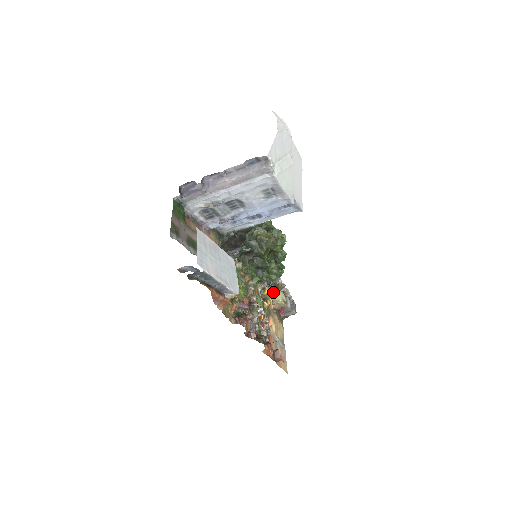
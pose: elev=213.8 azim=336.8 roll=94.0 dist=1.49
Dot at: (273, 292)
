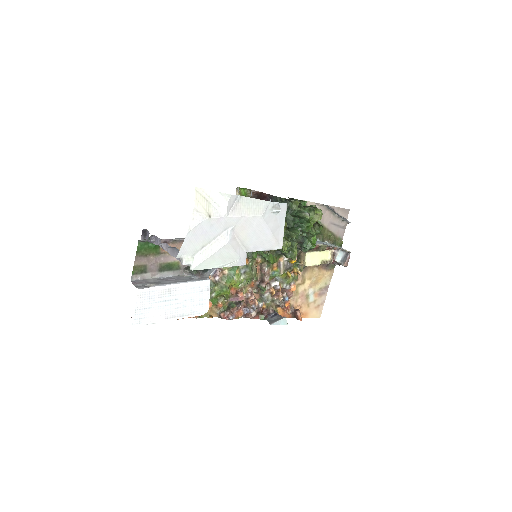
Dot at: (305, 260)
